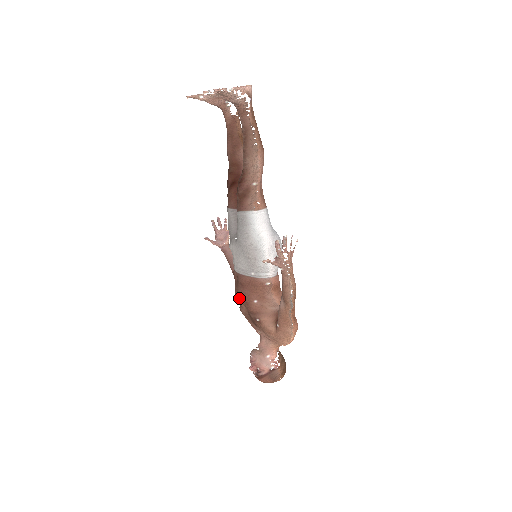
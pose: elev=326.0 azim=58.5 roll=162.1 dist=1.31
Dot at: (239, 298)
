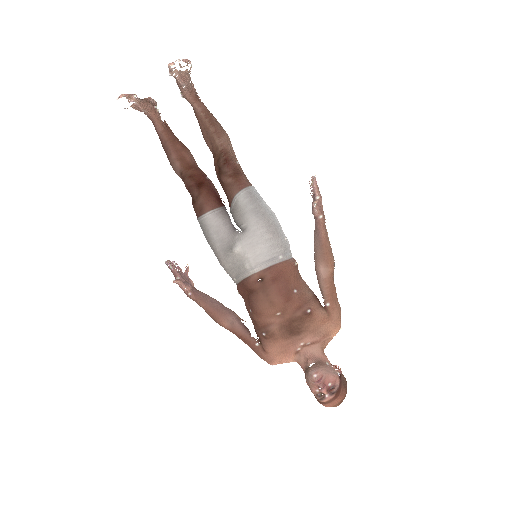
Dot at: (274, 302)
